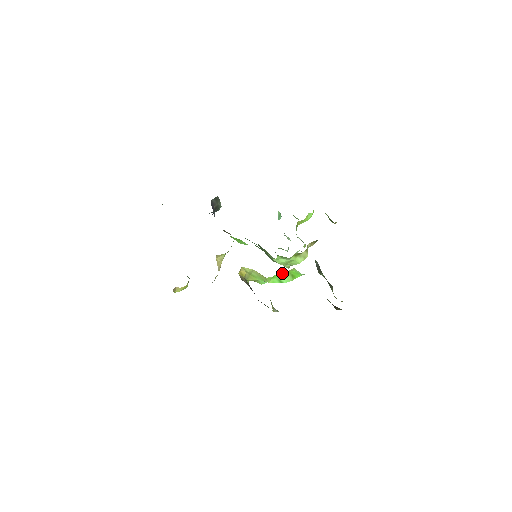
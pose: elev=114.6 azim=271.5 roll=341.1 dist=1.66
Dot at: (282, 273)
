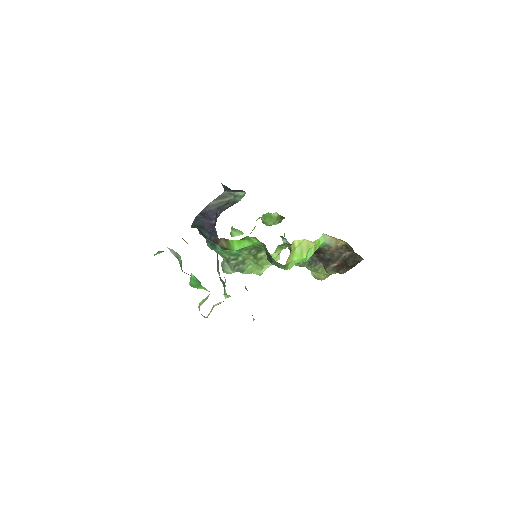
Dot at: occluded
